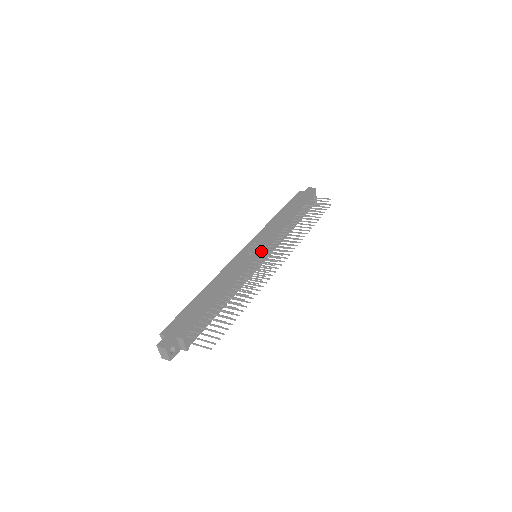
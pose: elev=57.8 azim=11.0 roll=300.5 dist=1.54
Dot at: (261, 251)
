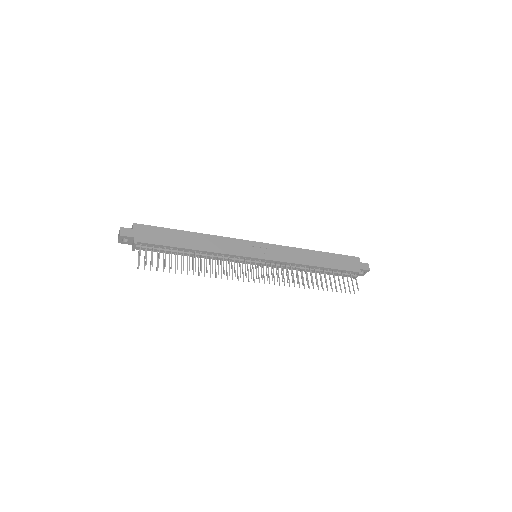
Dot at: (260, 259)
